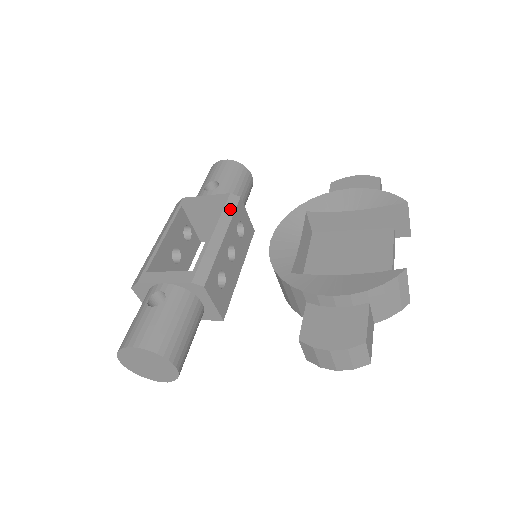
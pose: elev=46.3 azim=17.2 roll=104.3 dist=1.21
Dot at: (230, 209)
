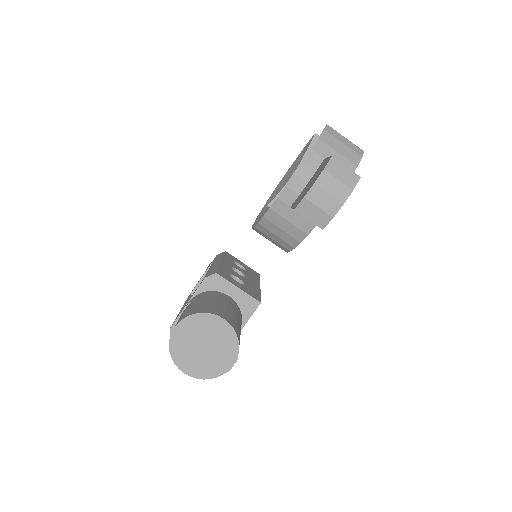
Dot at: (220, 256)
